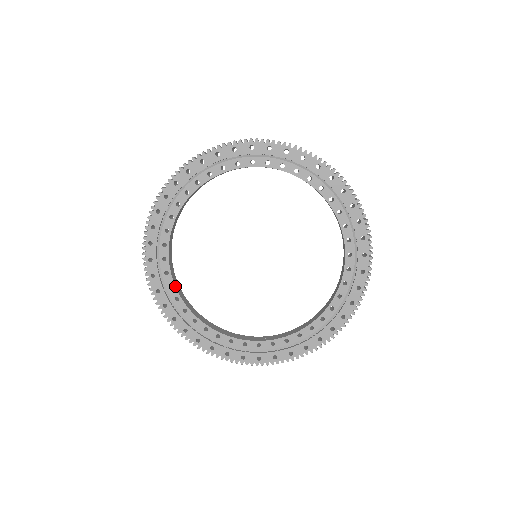
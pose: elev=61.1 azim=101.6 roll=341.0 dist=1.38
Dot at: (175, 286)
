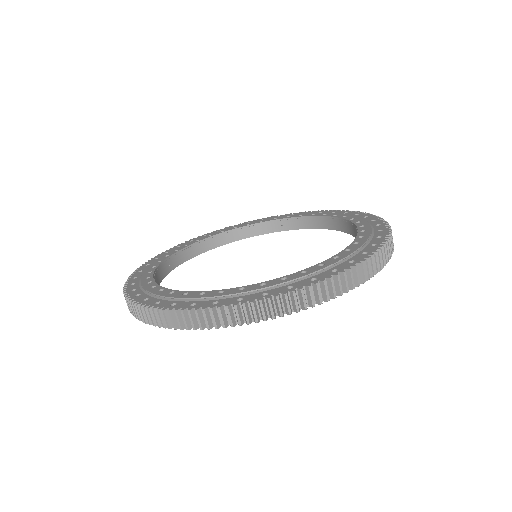
Dot at: occluded
